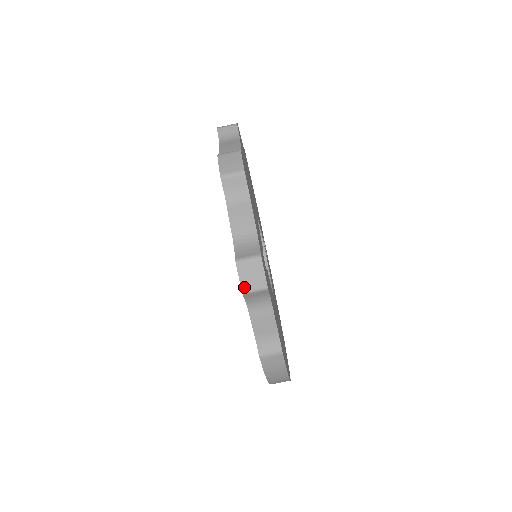
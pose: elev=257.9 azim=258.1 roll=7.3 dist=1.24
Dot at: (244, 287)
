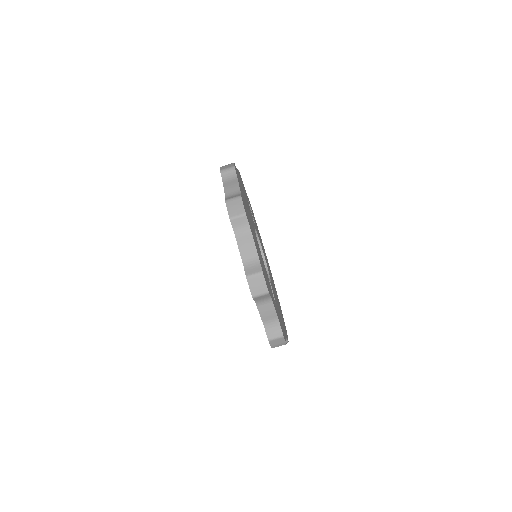
Dot at: (273, 347)
